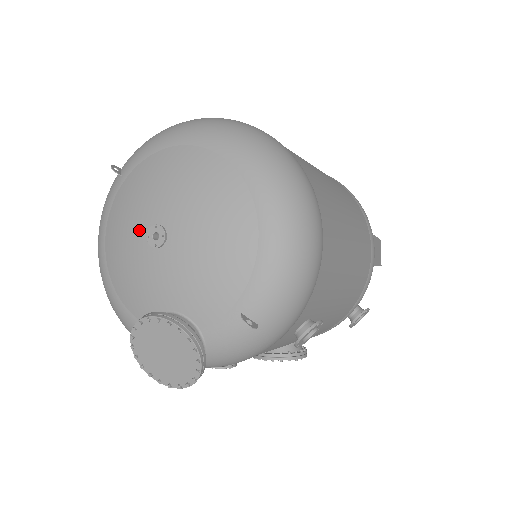
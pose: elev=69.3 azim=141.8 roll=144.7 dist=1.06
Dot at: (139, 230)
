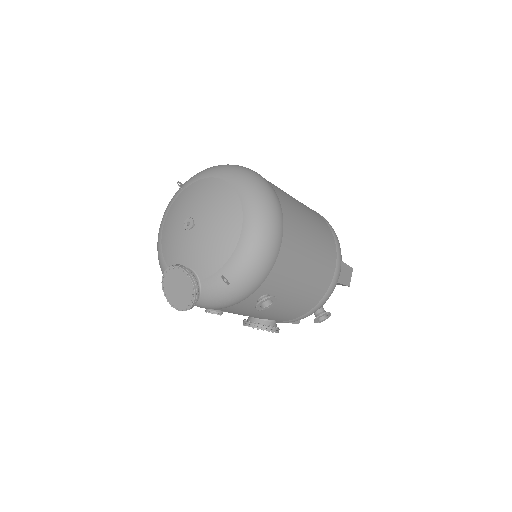
Dot at: (182, 220)
